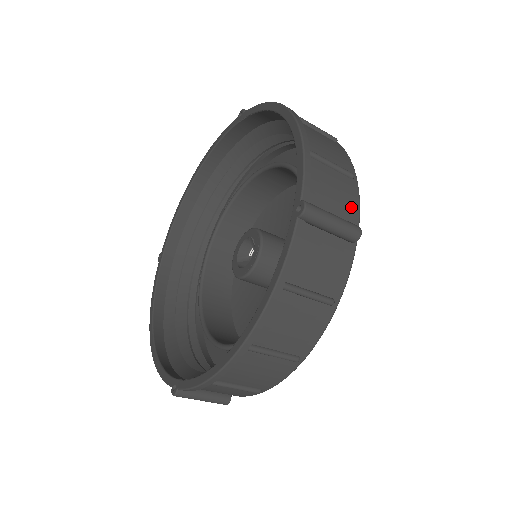
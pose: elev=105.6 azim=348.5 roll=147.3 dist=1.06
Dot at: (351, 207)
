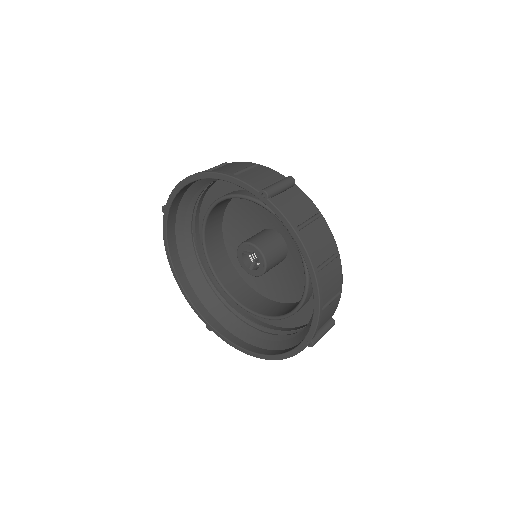
Dot at: (274, 175)
